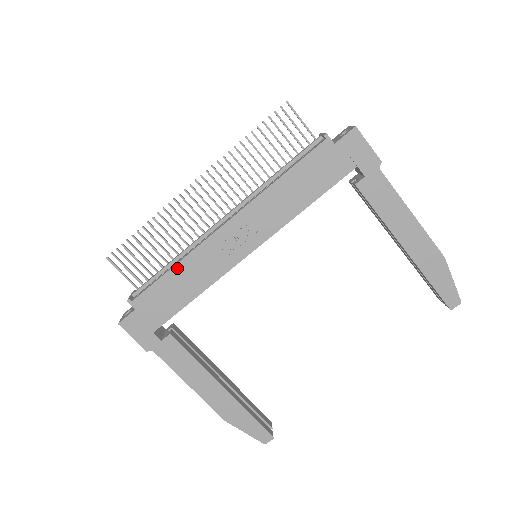
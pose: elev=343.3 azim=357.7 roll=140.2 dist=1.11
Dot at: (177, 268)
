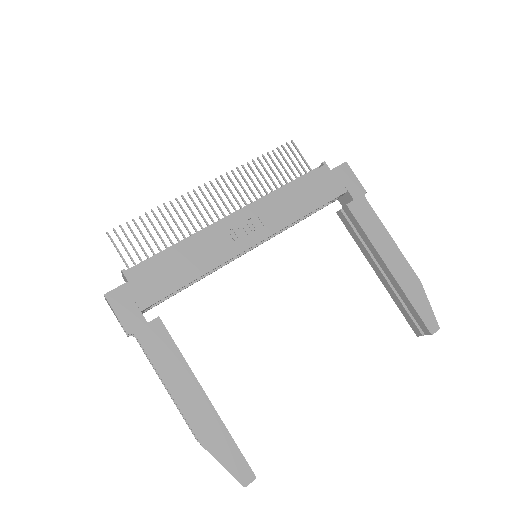
Dot at: (182, 246)
